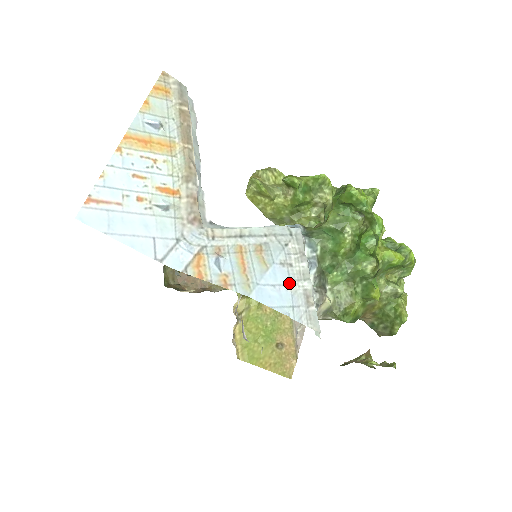
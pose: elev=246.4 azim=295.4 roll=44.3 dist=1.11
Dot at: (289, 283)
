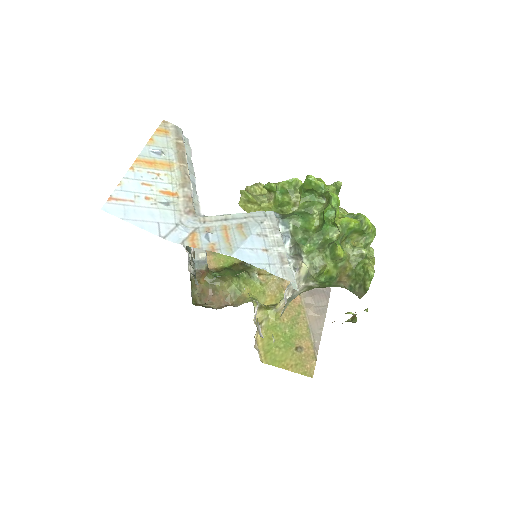
Dot at: (265, 248)
